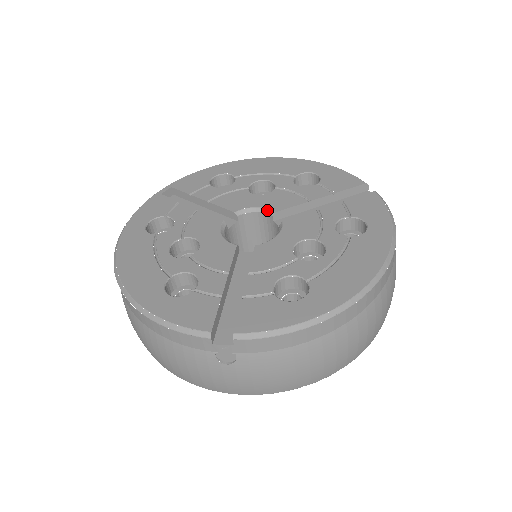
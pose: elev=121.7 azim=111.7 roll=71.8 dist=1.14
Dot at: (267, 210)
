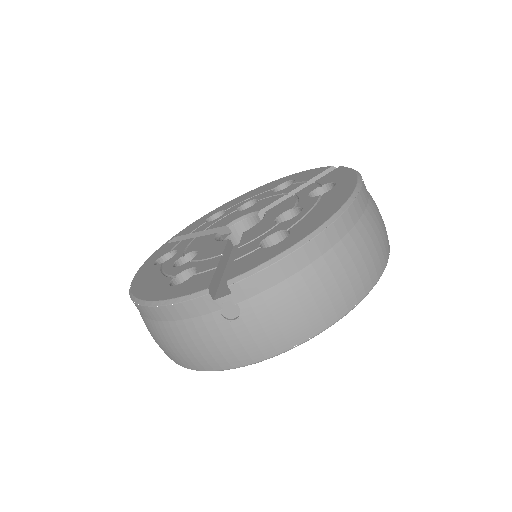
Dot at: (252, 213)
